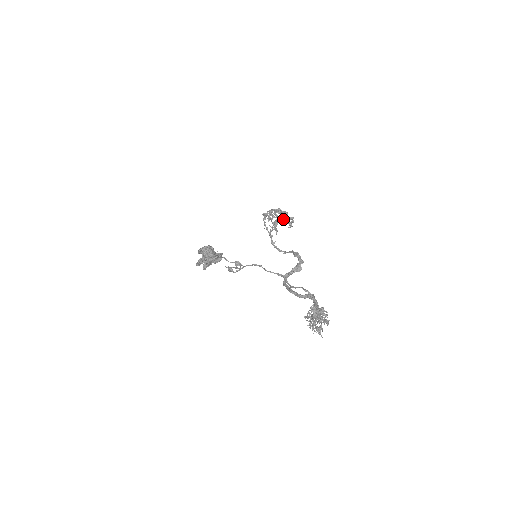
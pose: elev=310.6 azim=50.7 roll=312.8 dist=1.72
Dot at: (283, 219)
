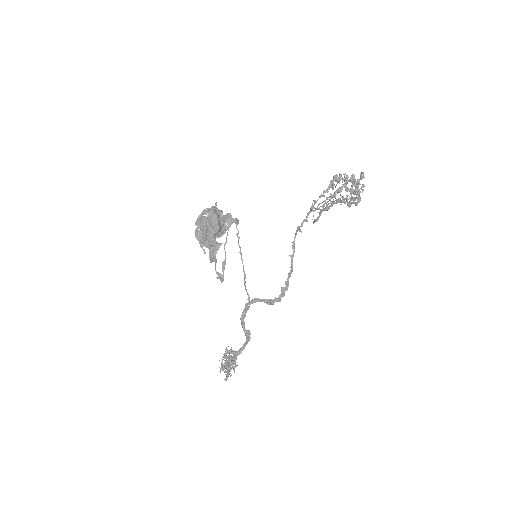
Dot at: occluded
